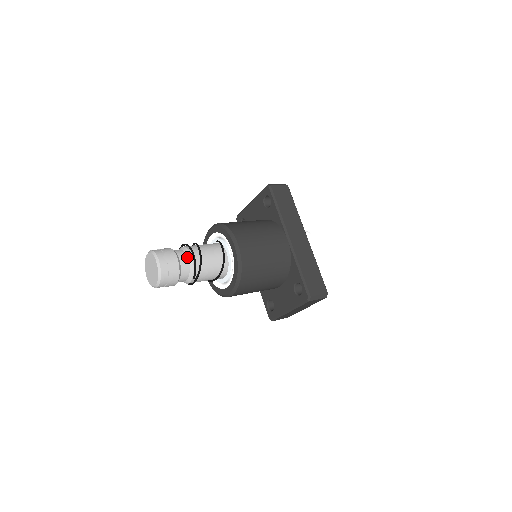
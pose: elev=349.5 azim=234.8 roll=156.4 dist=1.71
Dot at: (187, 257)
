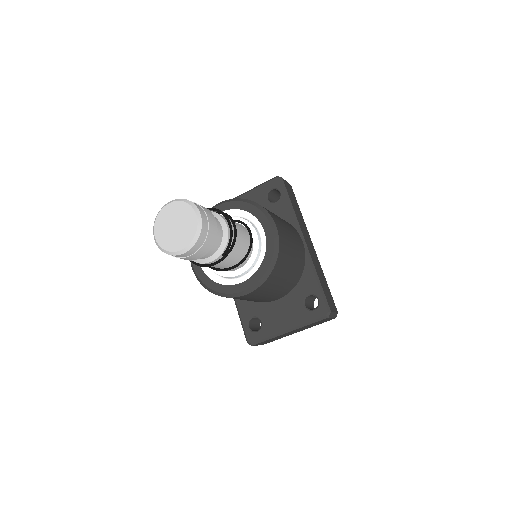
Dot at: (220, 223)
